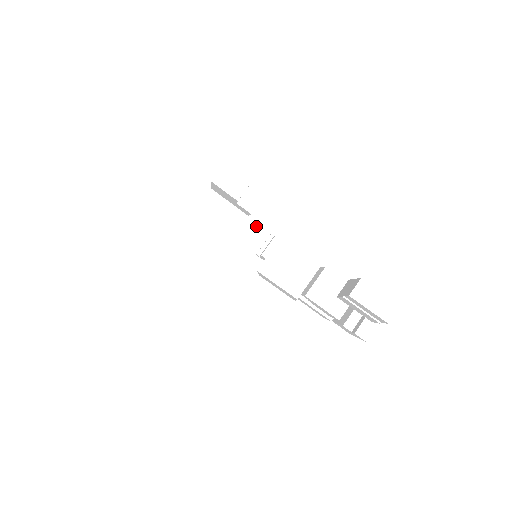
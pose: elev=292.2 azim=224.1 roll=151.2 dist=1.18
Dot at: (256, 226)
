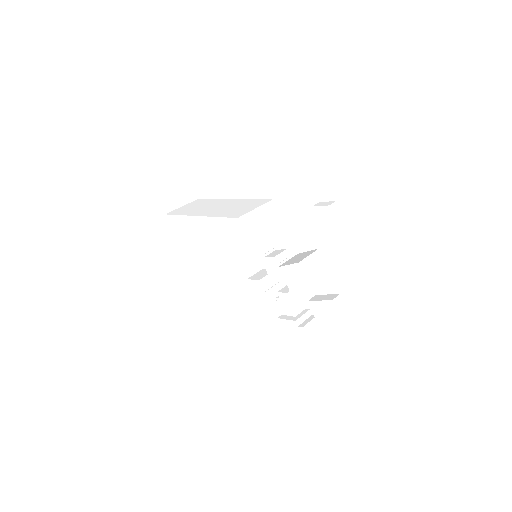
Dot at: (281, 238)
